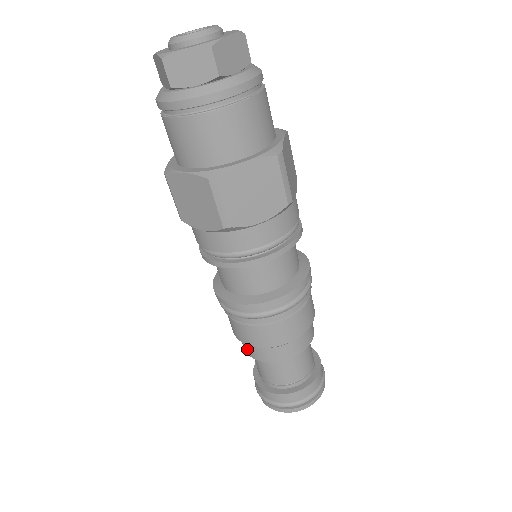
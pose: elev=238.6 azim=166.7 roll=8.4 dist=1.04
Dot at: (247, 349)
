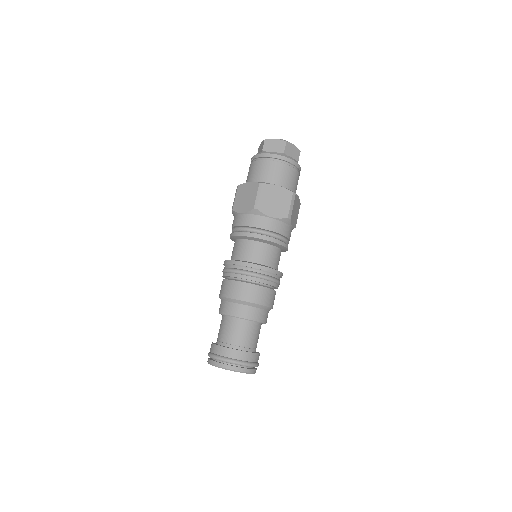
Dot at: (222, 307)
